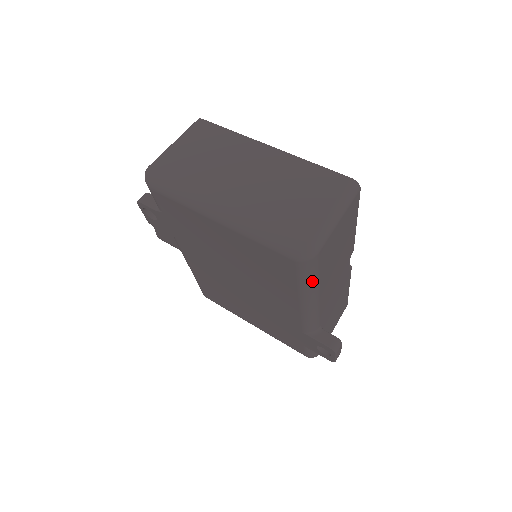
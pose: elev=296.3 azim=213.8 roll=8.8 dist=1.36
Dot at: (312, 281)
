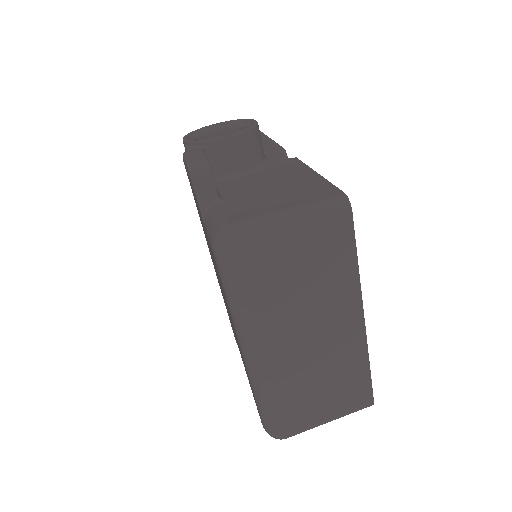
Dot at: occluded
